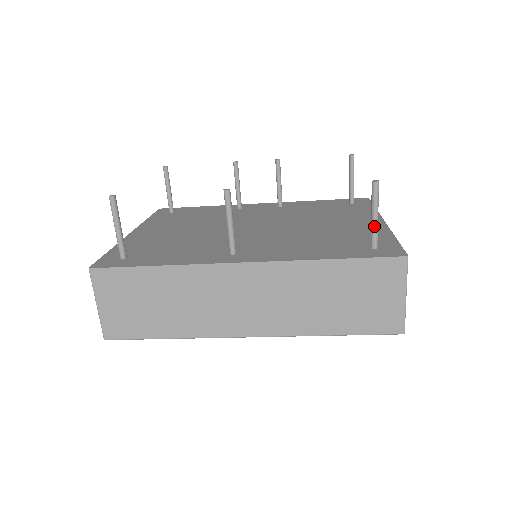
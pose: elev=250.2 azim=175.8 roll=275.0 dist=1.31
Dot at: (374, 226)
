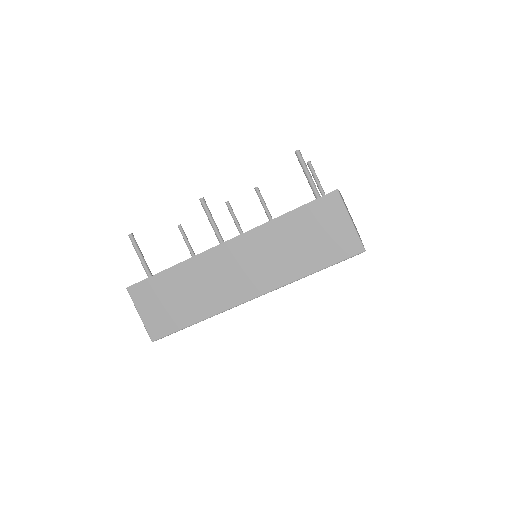
Dot at: (310, 182)
